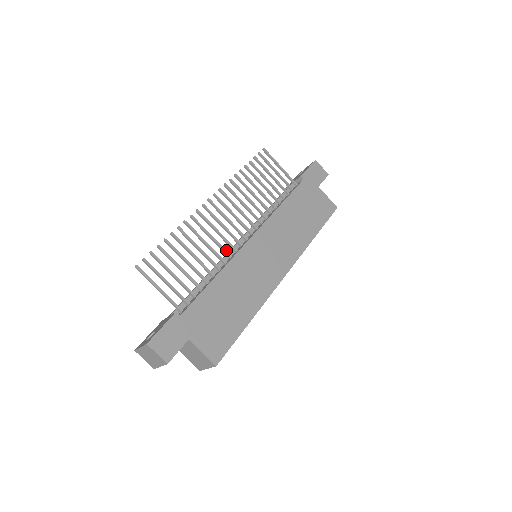
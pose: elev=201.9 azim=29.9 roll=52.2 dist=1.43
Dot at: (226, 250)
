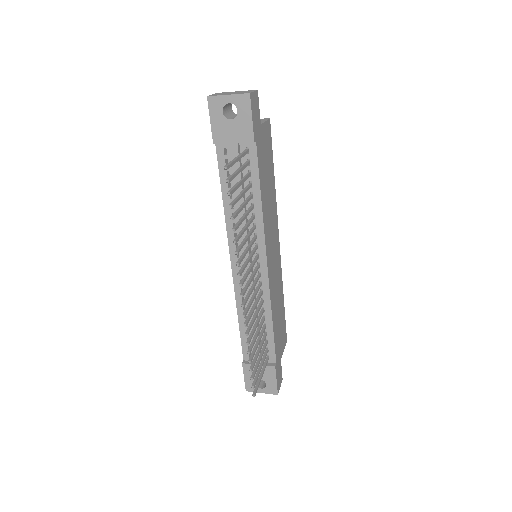
Dot at: (260, 296)
